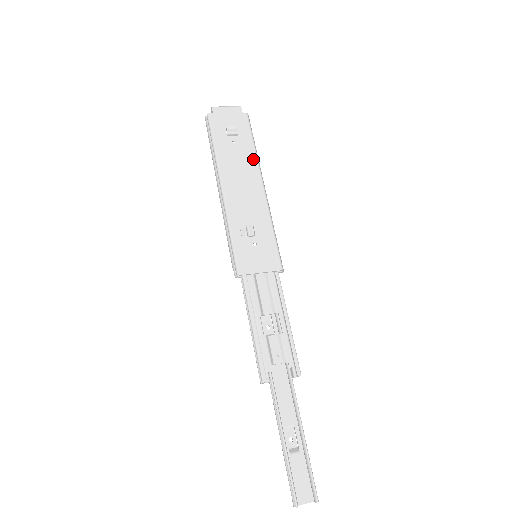
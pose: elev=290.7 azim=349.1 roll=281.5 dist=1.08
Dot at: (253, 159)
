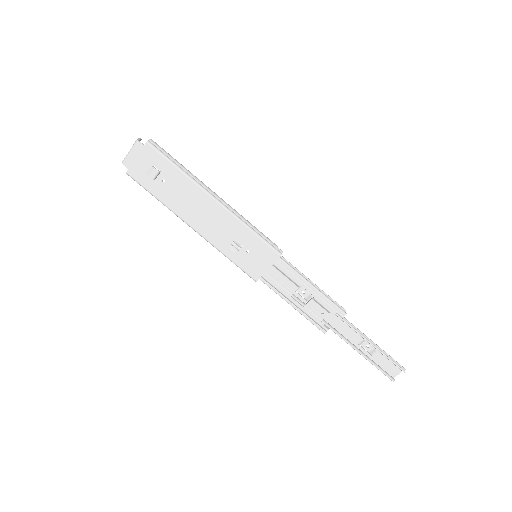
Dot at: (188, 183)
